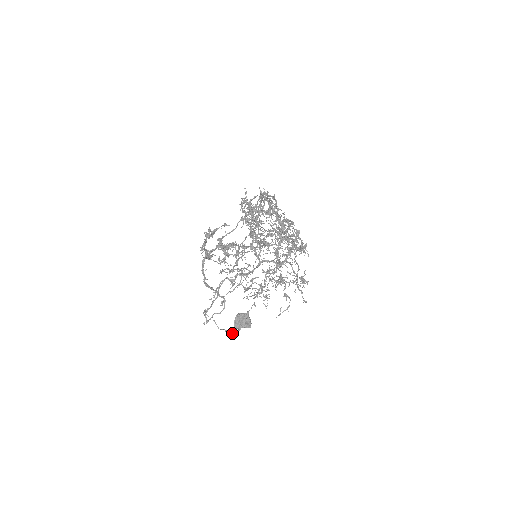
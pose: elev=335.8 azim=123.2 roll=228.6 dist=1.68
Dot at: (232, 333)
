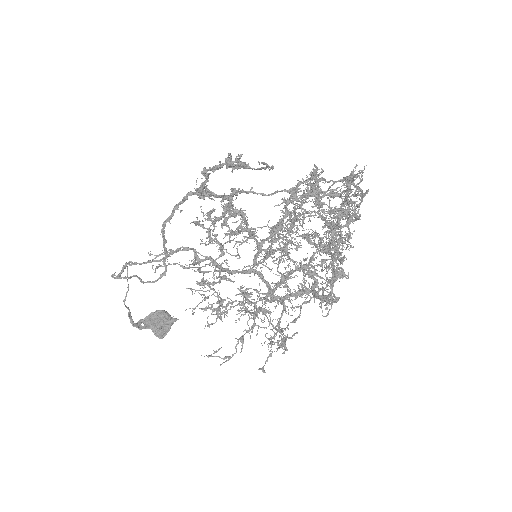
Dot at: (134, 323)
